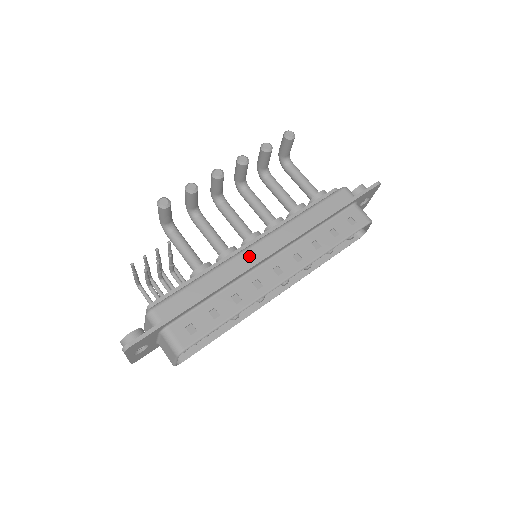
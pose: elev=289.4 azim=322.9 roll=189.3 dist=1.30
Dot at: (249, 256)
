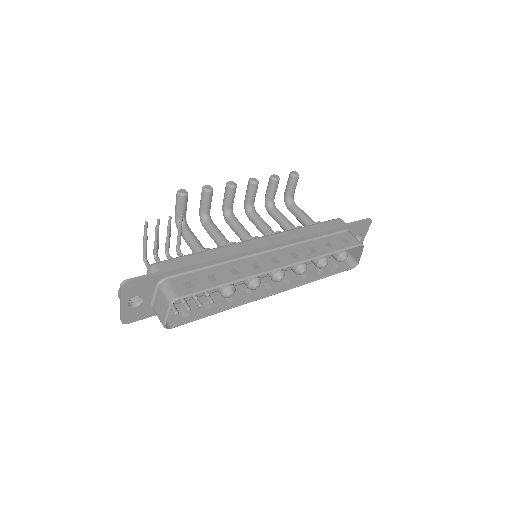
Dot at: (250, 245)
